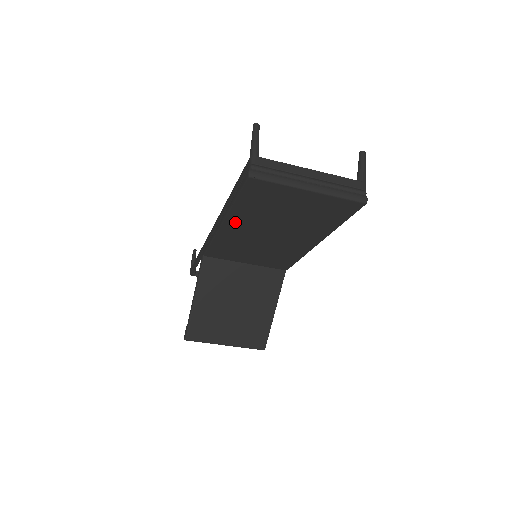
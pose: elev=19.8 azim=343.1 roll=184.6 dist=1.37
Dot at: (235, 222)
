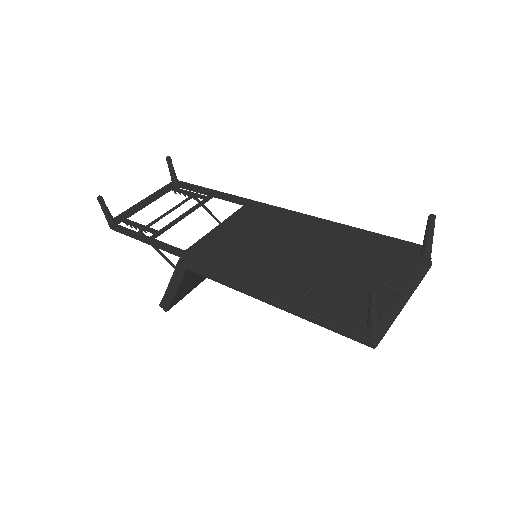
Dot at: occluded
